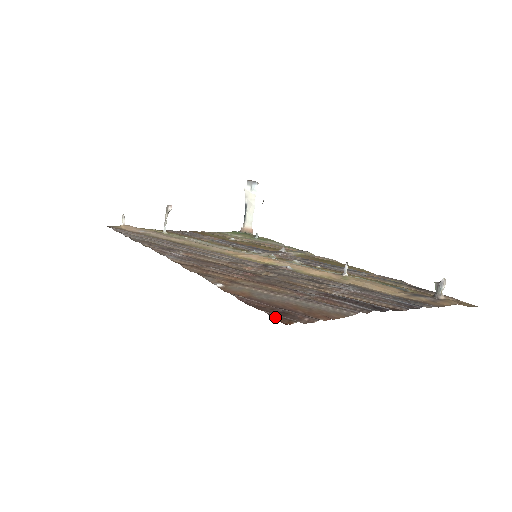
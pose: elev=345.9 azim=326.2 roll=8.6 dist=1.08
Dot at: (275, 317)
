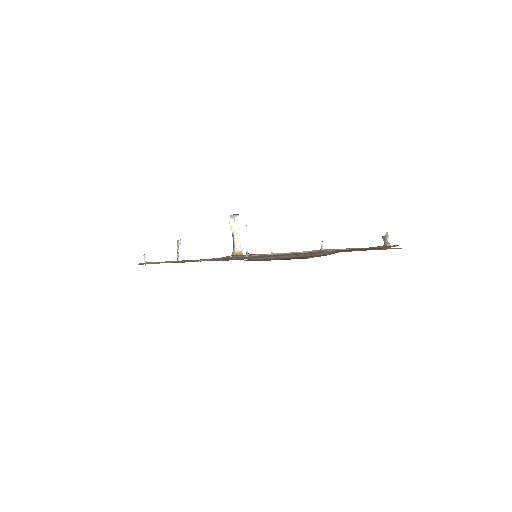
Dot at: (289, 259)
